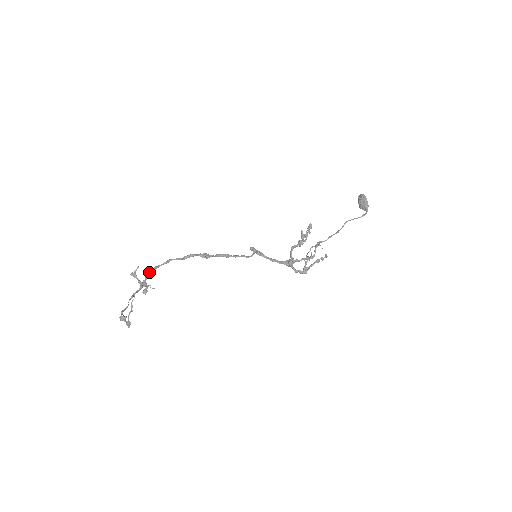
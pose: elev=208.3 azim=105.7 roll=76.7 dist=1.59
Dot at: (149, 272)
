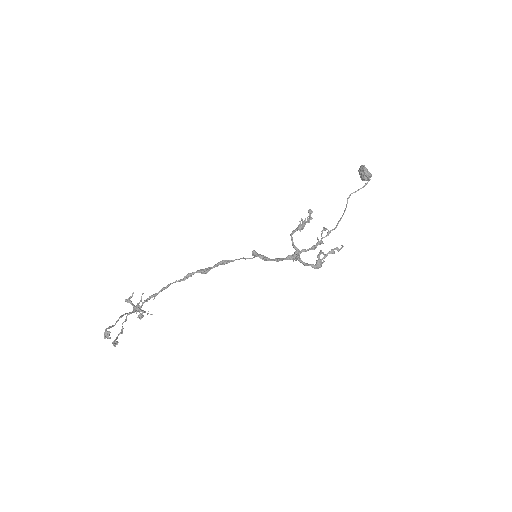
Dot at: (147, 299)
